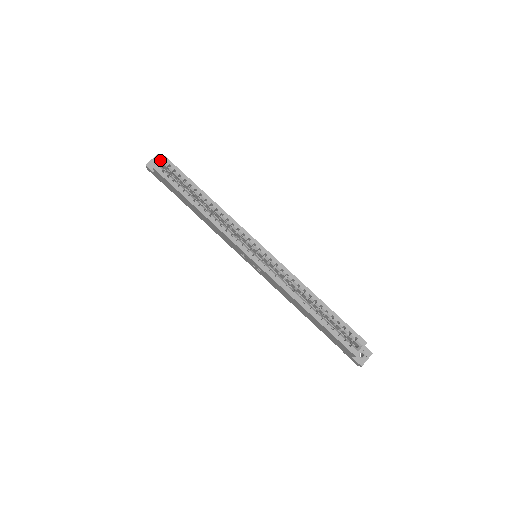
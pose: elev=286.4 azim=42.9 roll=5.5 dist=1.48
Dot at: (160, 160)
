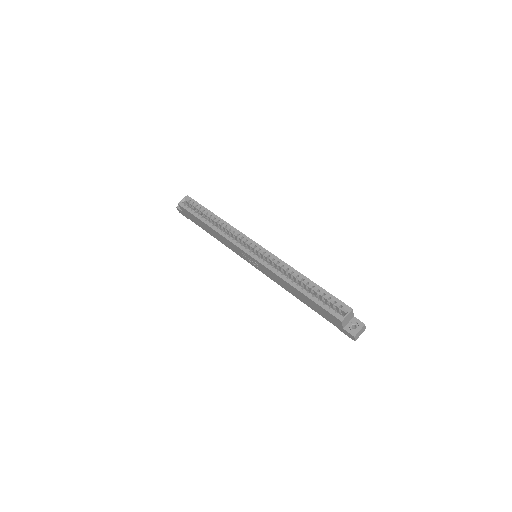
Dot at: (183, 198)
